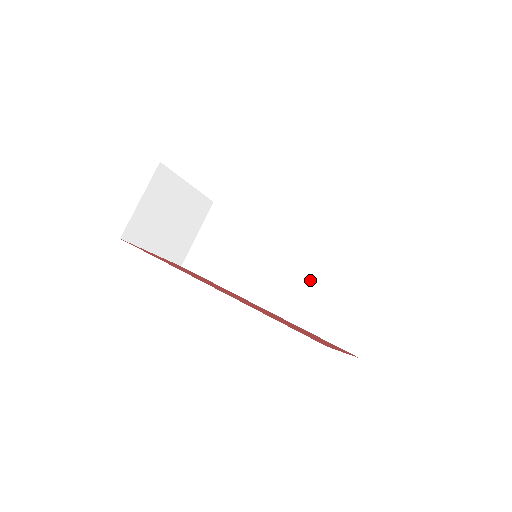
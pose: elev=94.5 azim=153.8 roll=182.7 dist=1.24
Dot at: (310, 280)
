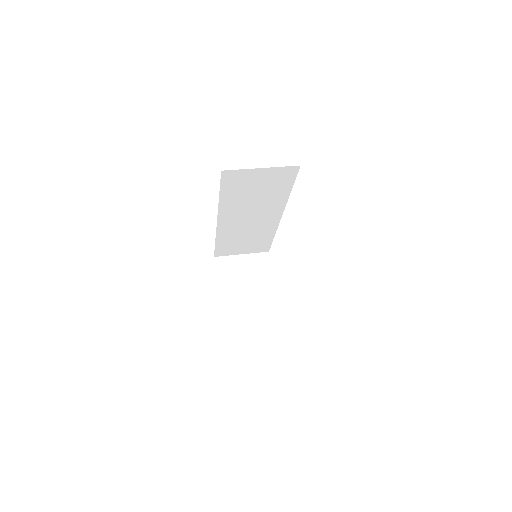
Dot at: occluded
